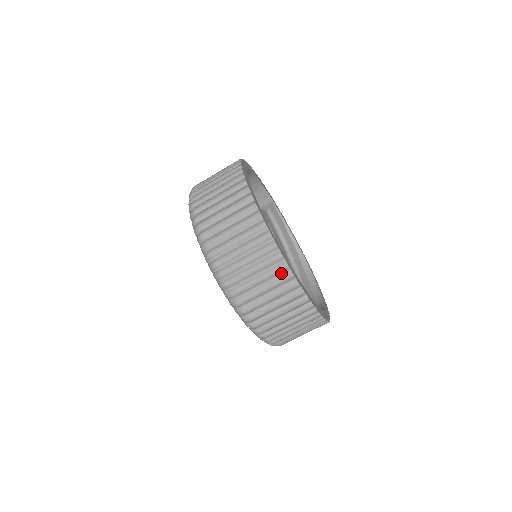
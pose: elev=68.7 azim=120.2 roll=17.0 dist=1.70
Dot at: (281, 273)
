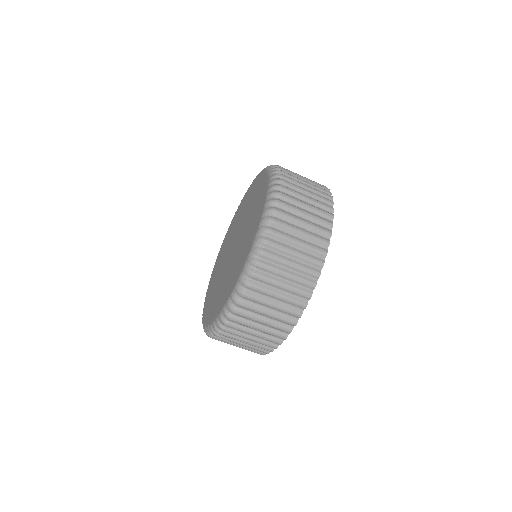
Dot at: (263, 348)
